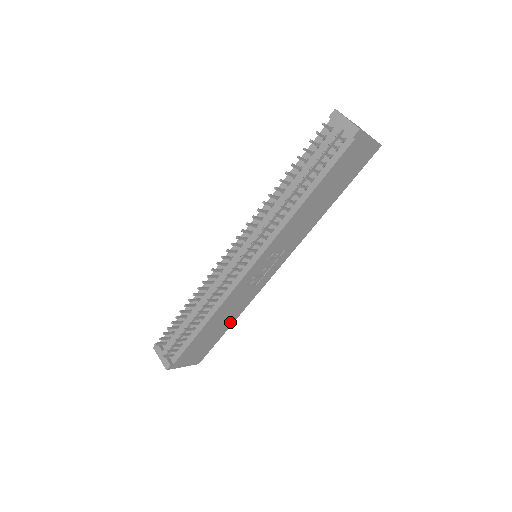
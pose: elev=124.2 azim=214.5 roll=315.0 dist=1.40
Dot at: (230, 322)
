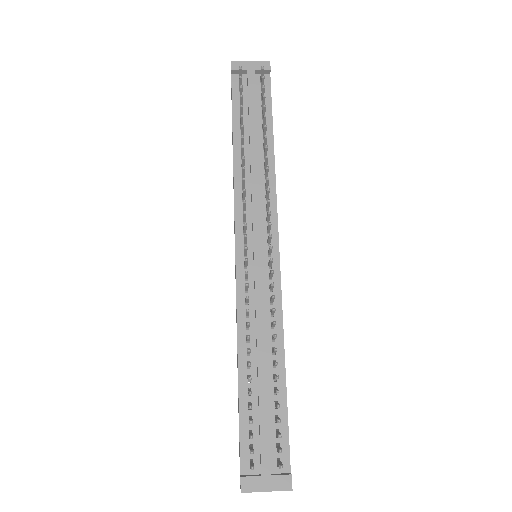
Dot at: occluded
